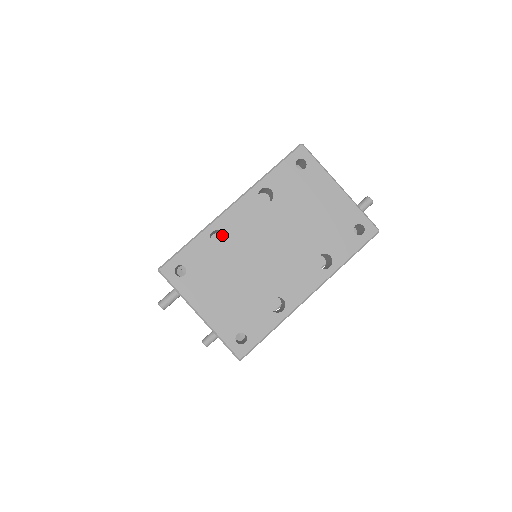
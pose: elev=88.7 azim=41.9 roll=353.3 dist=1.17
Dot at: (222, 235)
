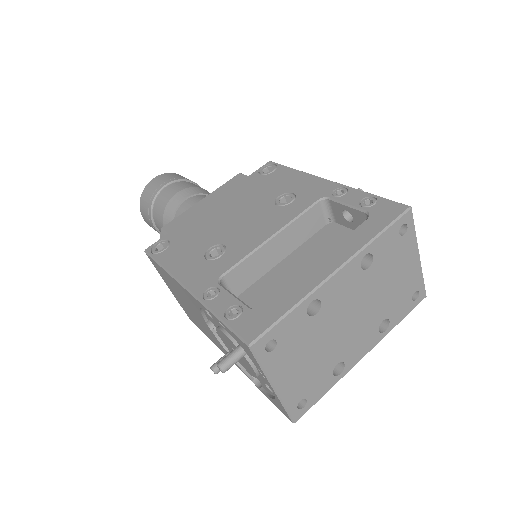
Dot at: (261, 256)
